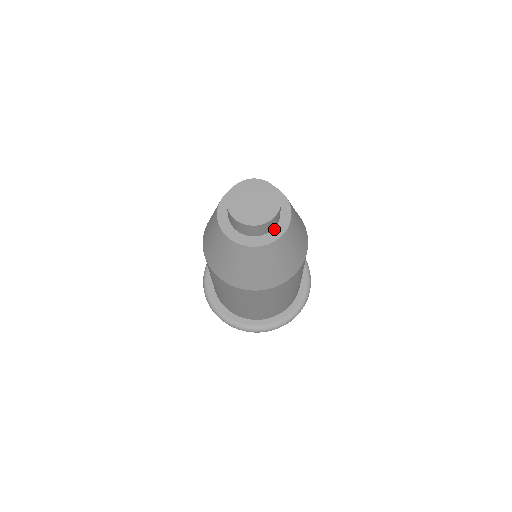
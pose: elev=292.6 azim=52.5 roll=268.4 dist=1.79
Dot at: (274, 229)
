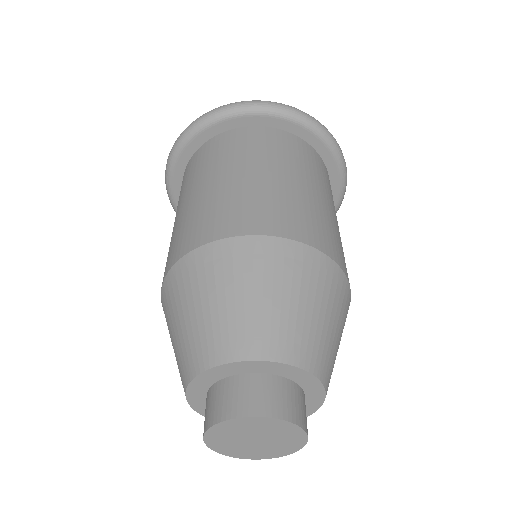
Dot at: occluded
